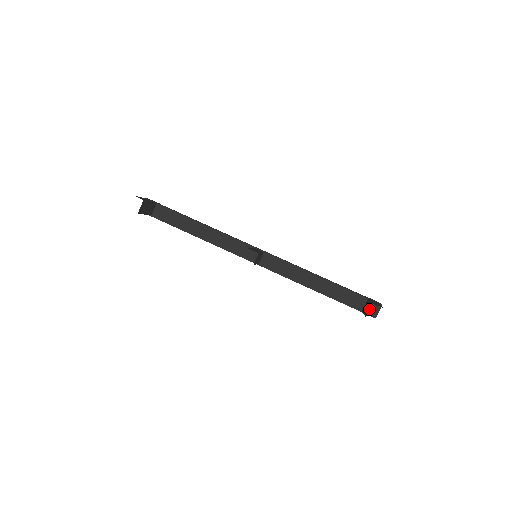
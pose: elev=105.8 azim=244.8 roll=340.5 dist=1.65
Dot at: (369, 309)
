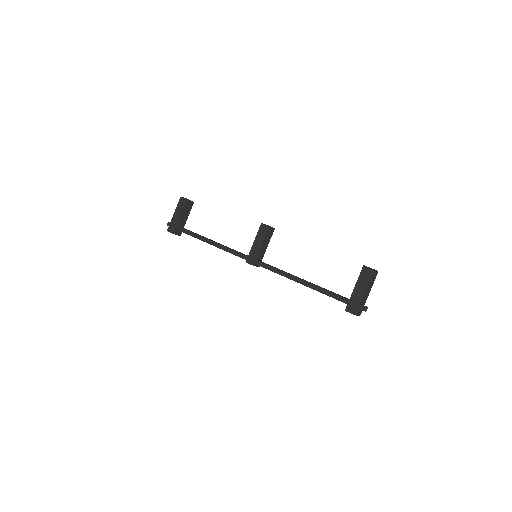
Dot at: occluded
